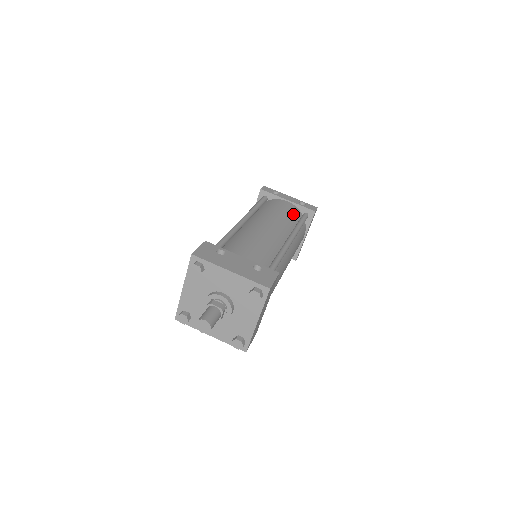
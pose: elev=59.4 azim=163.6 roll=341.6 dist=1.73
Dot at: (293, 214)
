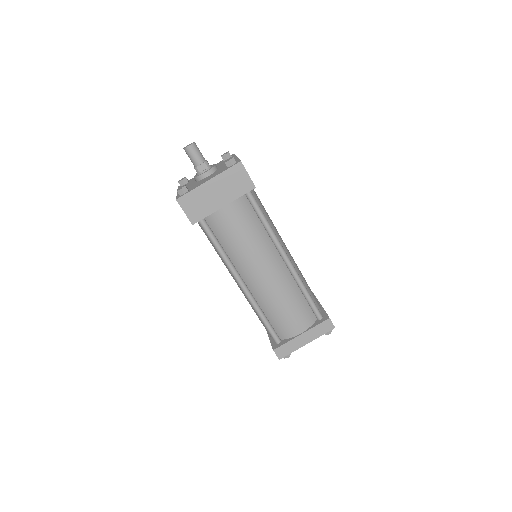
Dot at: (312, 296)
